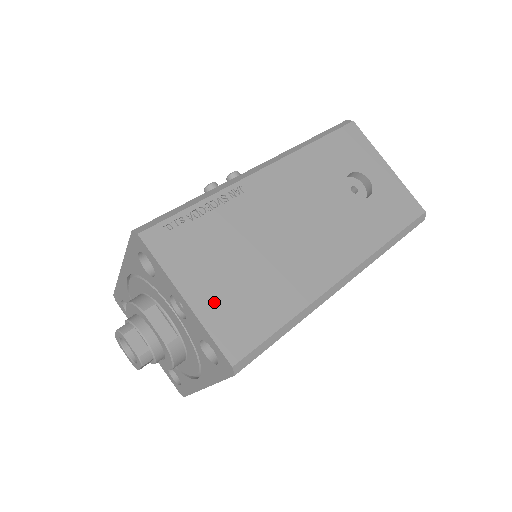
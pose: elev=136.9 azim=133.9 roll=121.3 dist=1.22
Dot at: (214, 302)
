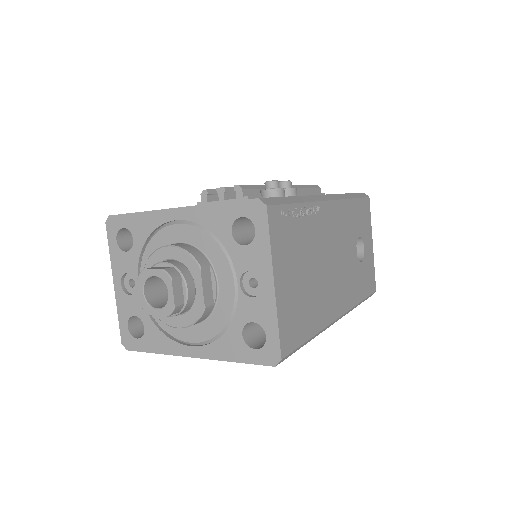
Dot at: (286, 297)
